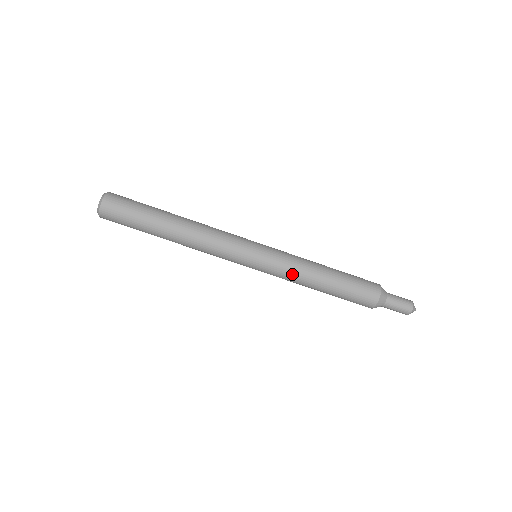
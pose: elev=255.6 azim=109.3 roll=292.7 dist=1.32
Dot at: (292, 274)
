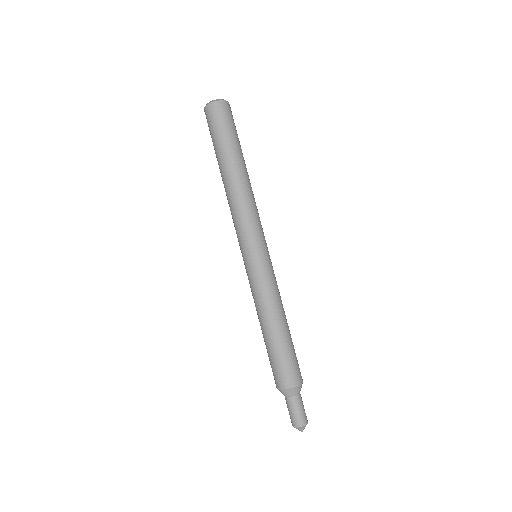
Dot at: (255, 297)
